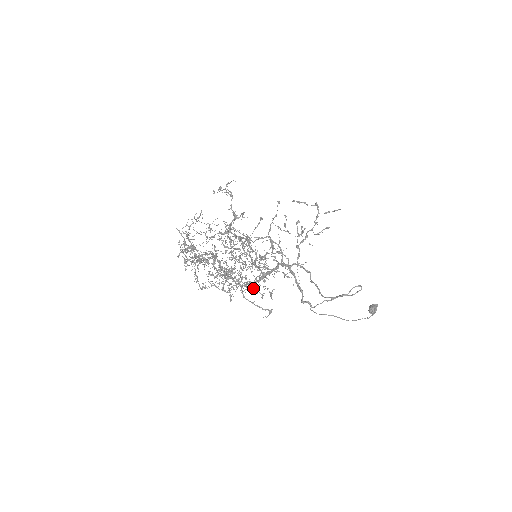
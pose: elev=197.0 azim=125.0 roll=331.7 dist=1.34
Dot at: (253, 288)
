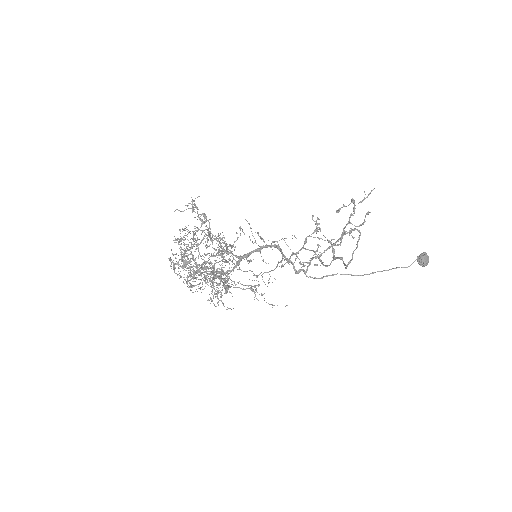
Dot at: (213, 267)
